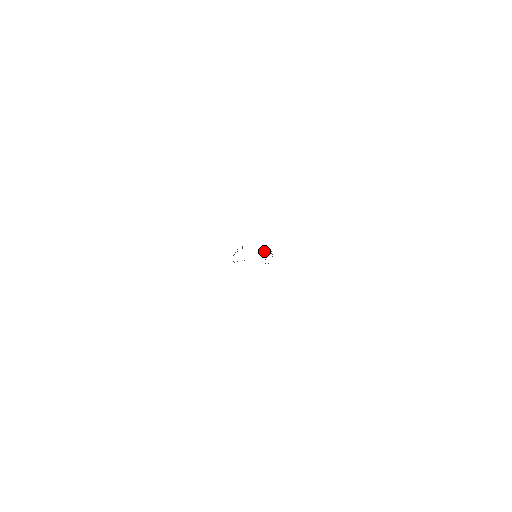
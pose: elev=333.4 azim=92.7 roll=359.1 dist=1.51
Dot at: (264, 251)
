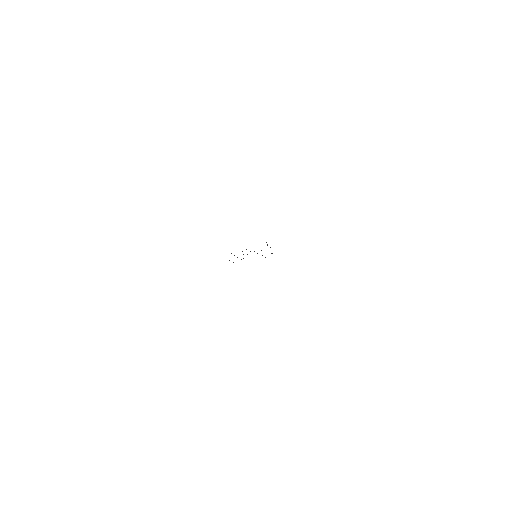
Dot at: occluded
